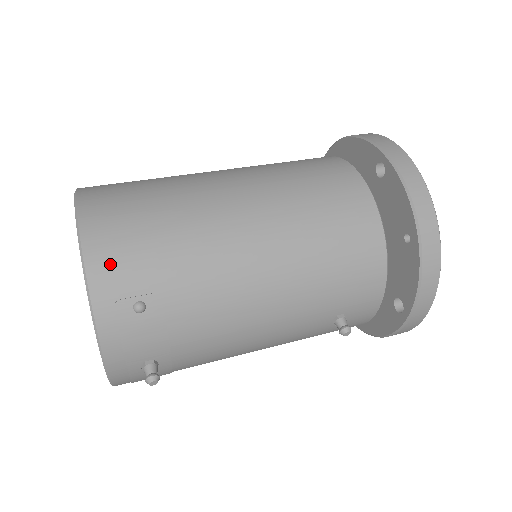
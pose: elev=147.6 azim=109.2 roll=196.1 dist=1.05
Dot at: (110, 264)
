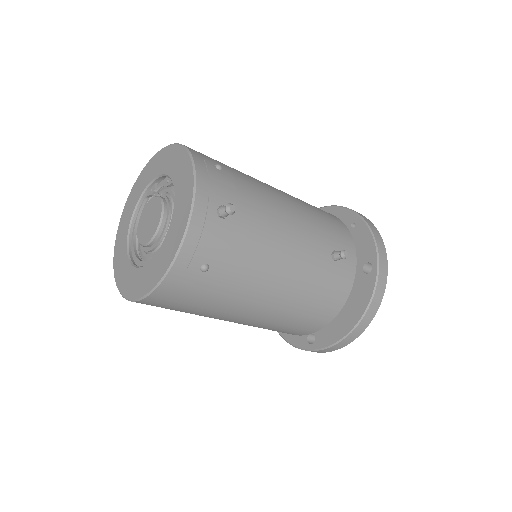
Dot at: occluded
